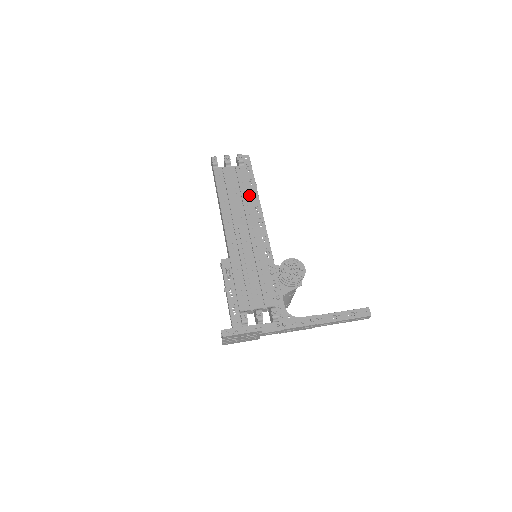
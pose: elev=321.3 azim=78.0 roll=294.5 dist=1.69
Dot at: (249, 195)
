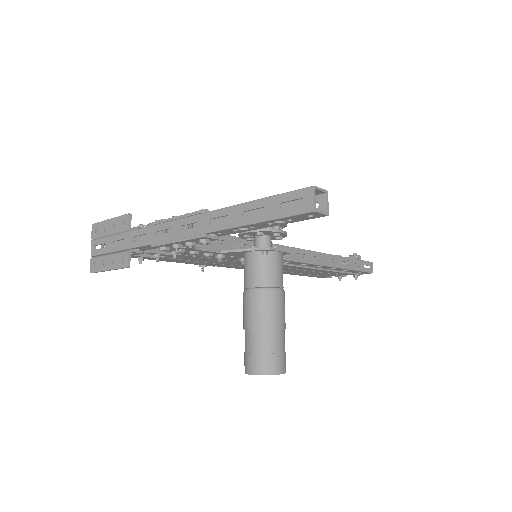
Dot at: occluded
